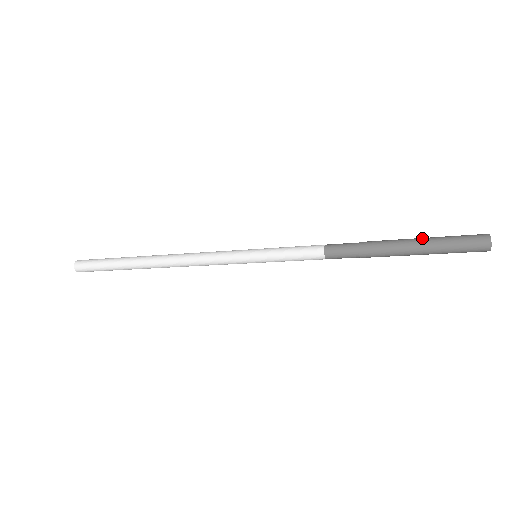
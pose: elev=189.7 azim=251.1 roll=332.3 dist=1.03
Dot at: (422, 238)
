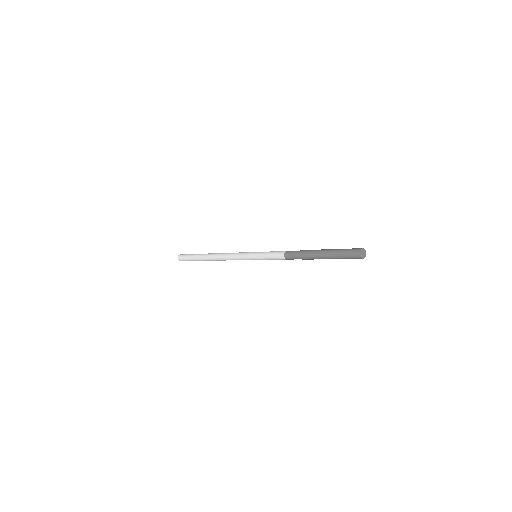
Dot at: (332, 249)
